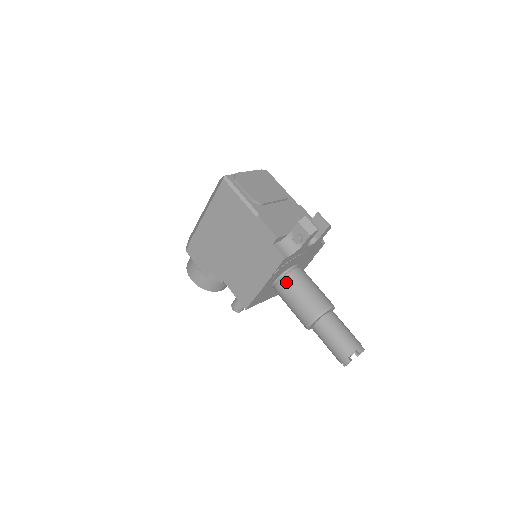
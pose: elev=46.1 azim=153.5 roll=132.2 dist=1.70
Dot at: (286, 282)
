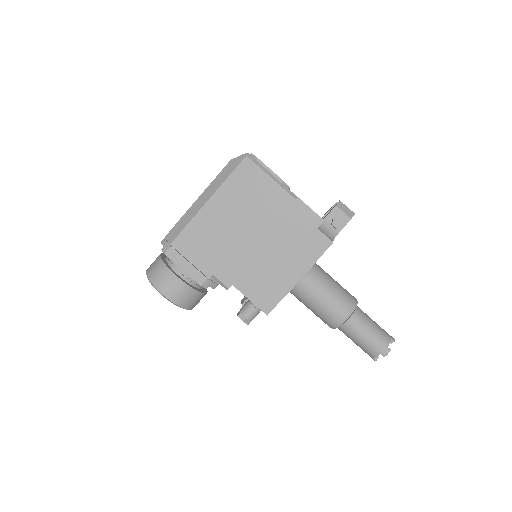
Dot at: (314, 276)
